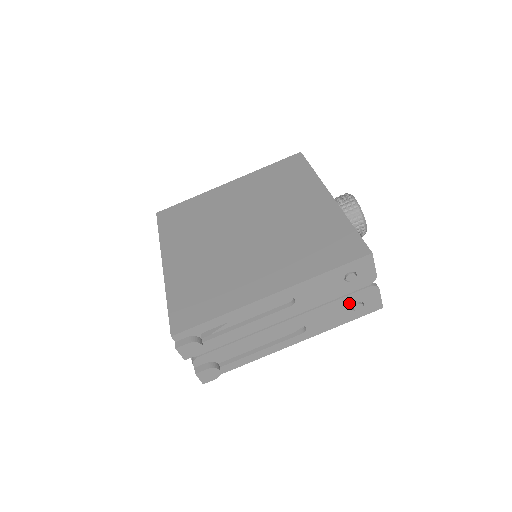
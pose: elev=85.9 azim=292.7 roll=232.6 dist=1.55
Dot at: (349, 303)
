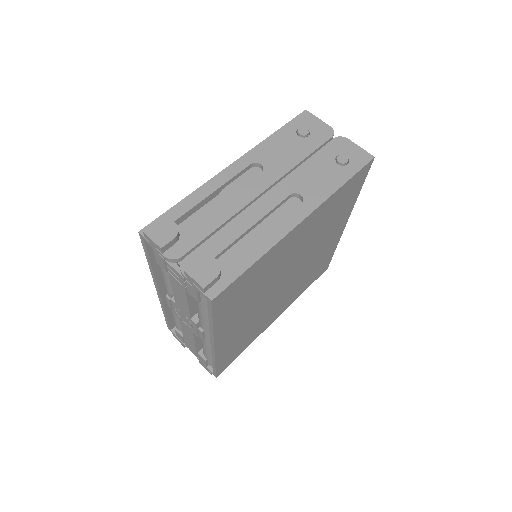
Dot at: (328, 159)
